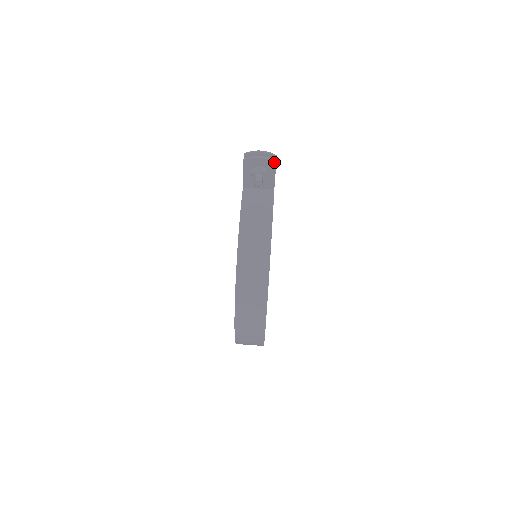
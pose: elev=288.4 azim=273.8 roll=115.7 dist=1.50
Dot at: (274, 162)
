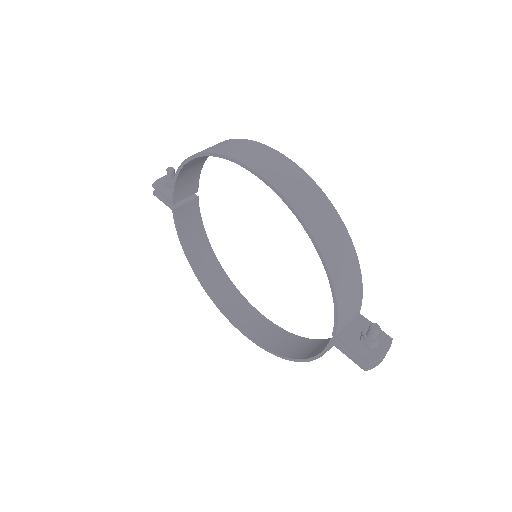
Dot at: occluded
